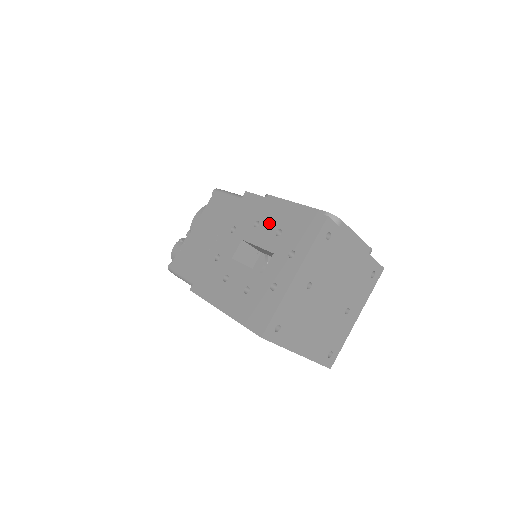
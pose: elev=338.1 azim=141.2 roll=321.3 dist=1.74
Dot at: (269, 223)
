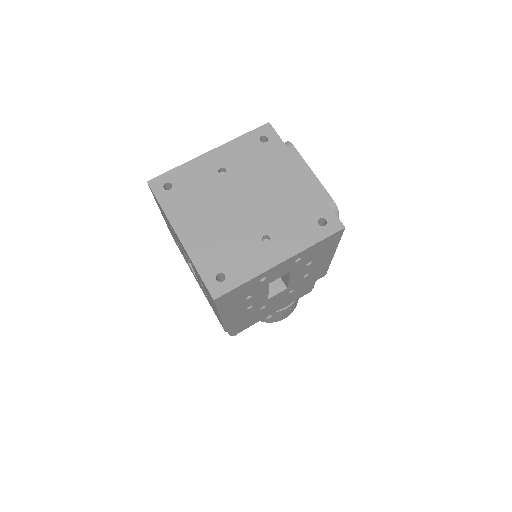
Dot at: occluded
